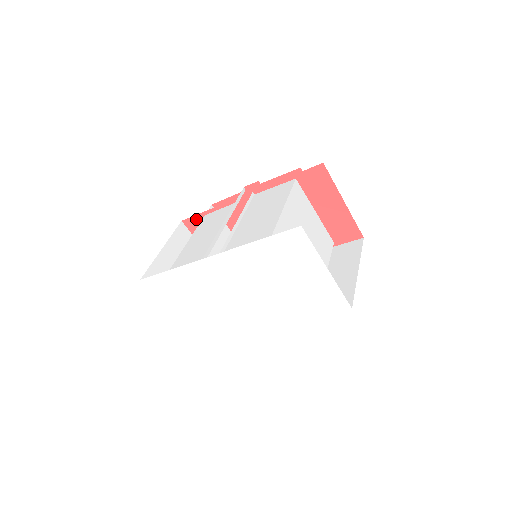
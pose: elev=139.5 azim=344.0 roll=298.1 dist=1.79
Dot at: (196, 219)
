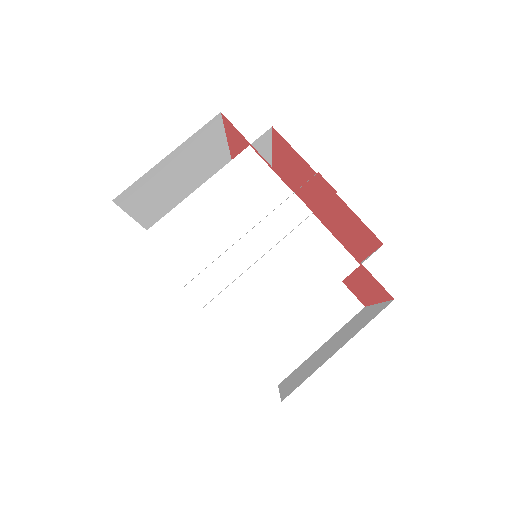
Dot at: (238, 132)
